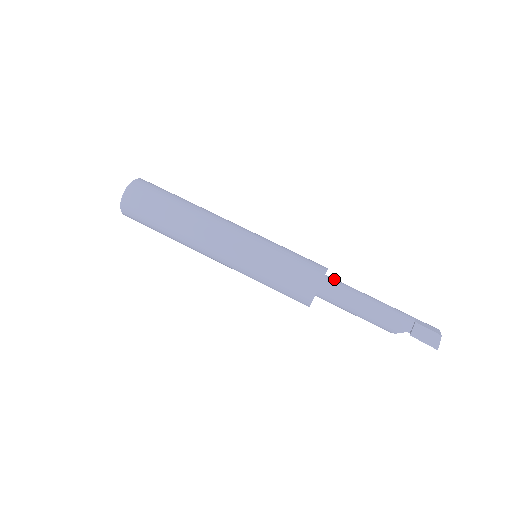
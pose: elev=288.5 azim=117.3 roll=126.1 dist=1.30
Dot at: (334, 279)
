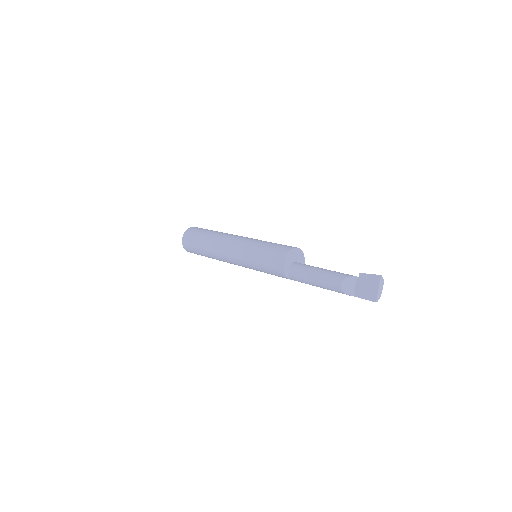
Dot at: occluded
